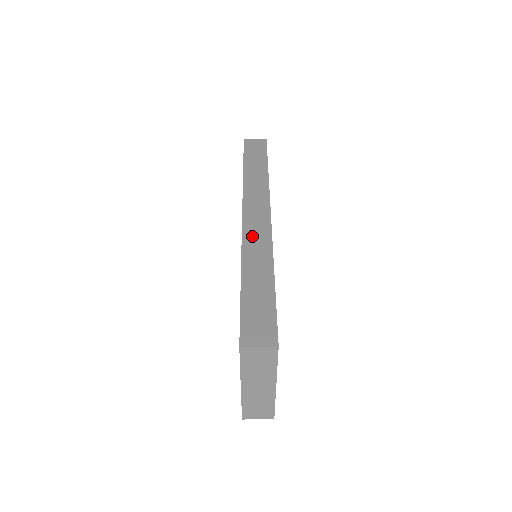
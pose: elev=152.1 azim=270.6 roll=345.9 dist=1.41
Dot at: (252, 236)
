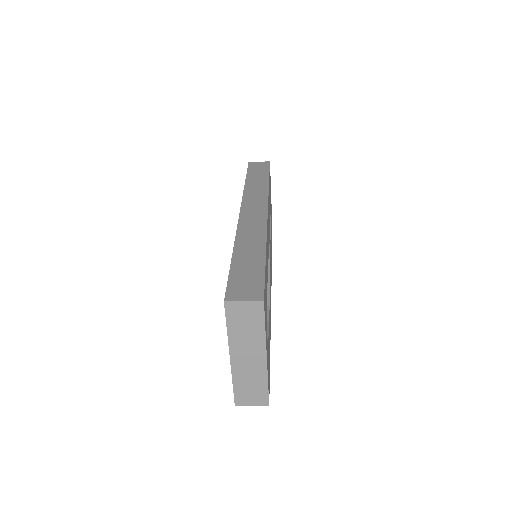
Dot at: (248, 224)
